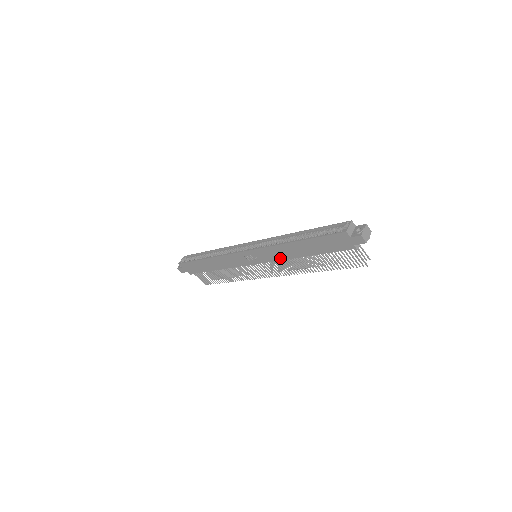
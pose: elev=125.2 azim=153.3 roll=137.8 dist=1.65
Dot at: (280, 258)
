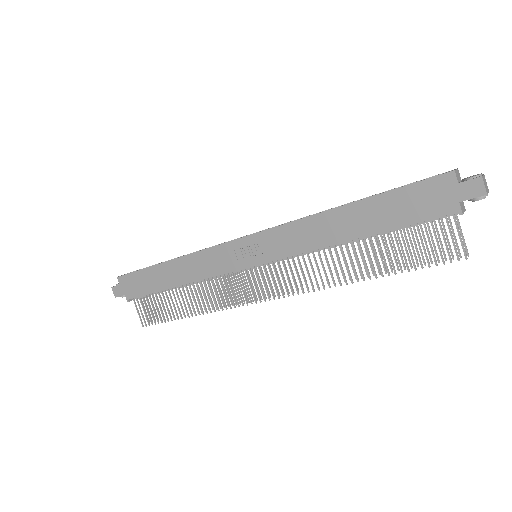
Dot at: (303, 248)
